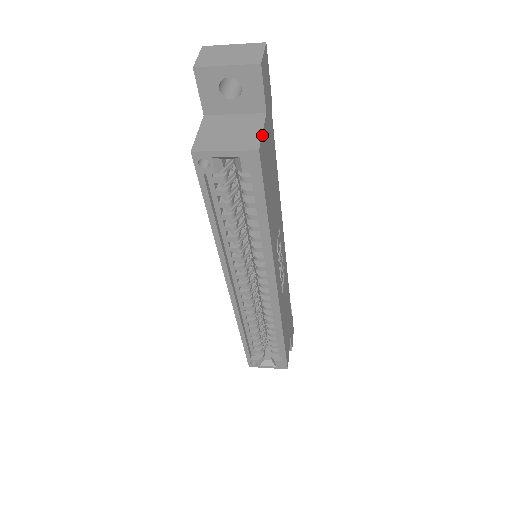
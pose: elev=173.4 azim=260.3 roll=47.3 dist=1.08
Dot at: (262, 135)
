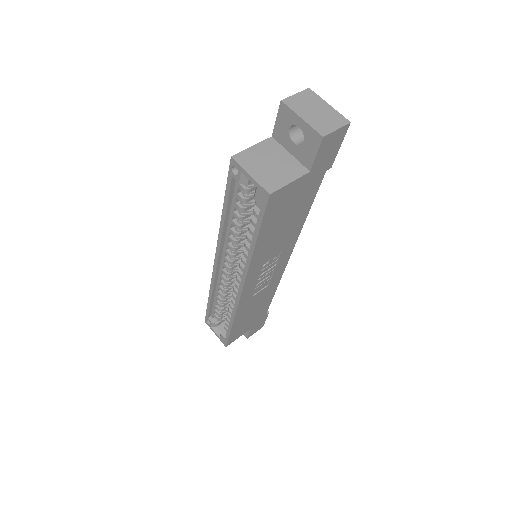
Dot at: (287, 185)
